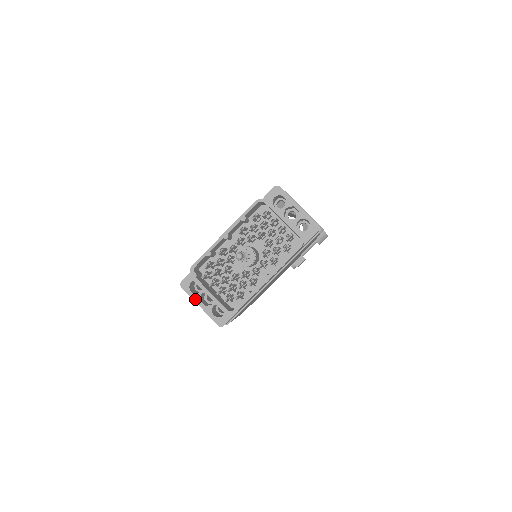
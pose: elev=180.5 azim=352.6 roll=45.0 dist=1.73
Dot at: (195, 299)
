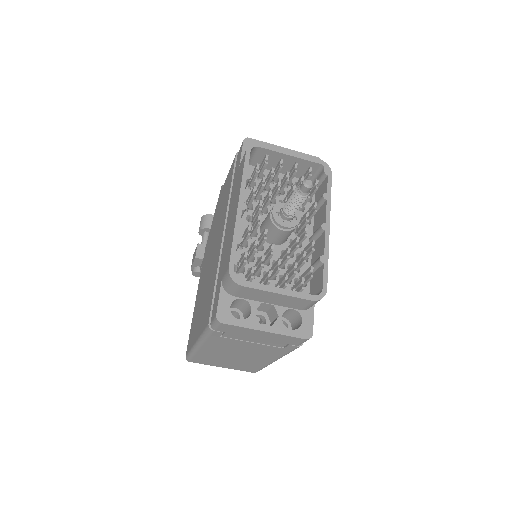
Dot at: (252, 326)
